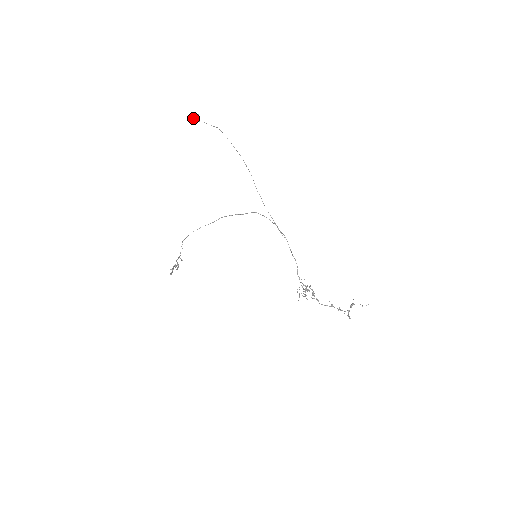
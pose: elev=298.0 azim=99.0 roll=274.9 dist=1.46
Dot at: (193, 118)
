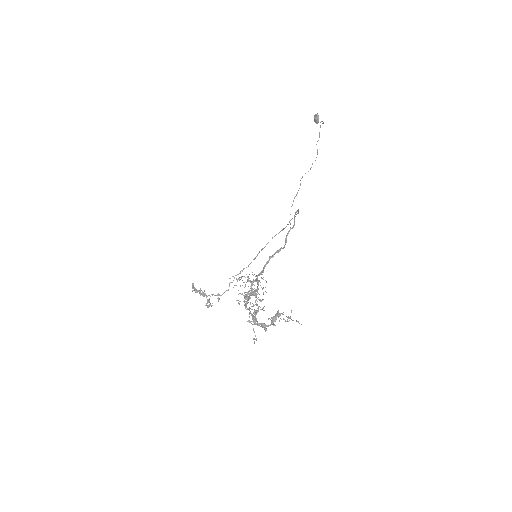
Dot at: (314, 120)
